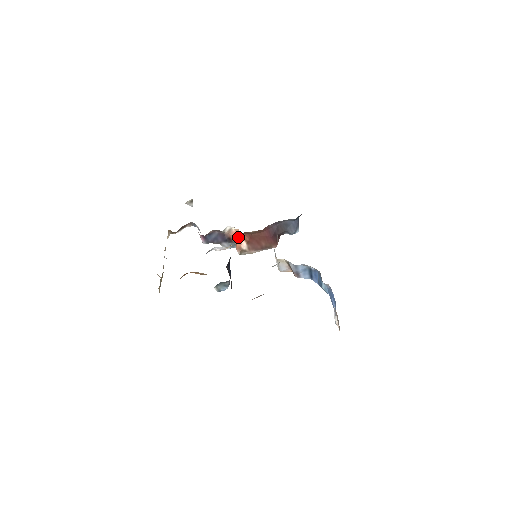
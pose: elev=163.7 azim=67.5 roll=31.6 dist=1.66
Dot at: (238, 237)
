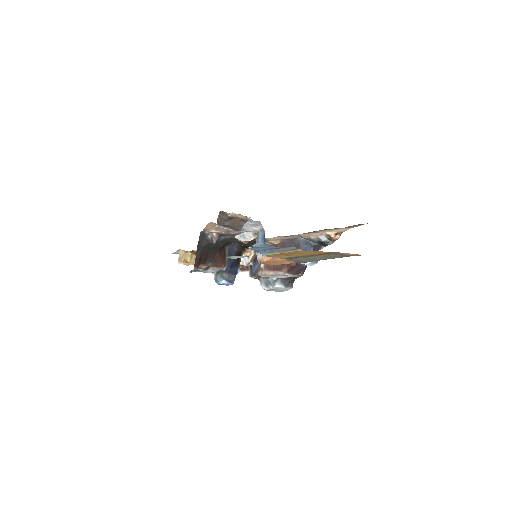
Dot at: occluded
